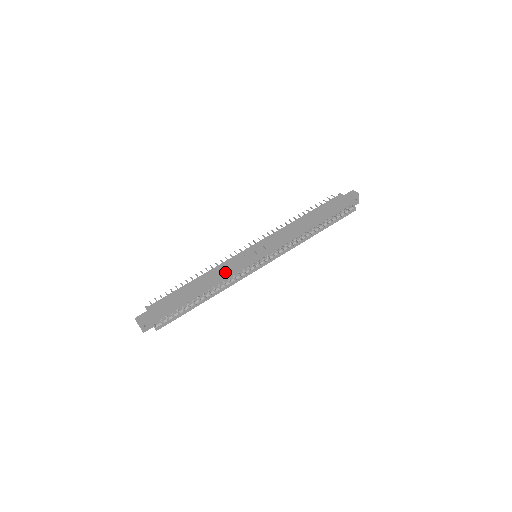
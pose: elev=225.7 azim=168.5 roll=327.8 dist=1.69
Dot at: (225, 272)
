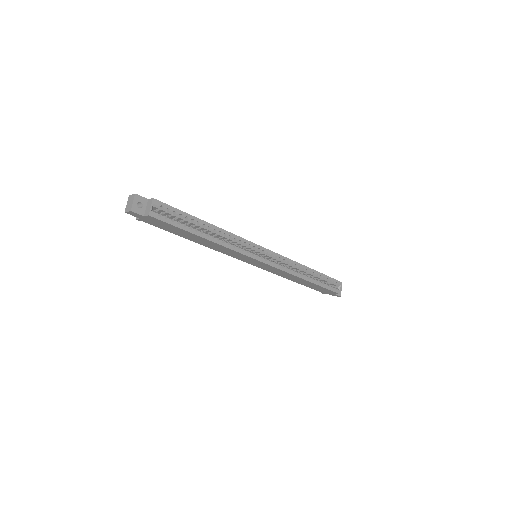
Dot at: occluded
